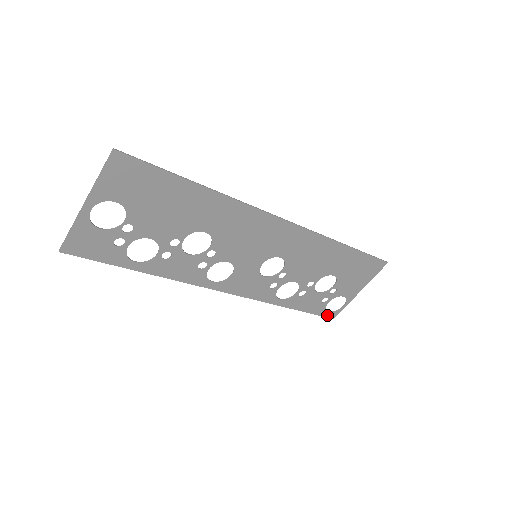
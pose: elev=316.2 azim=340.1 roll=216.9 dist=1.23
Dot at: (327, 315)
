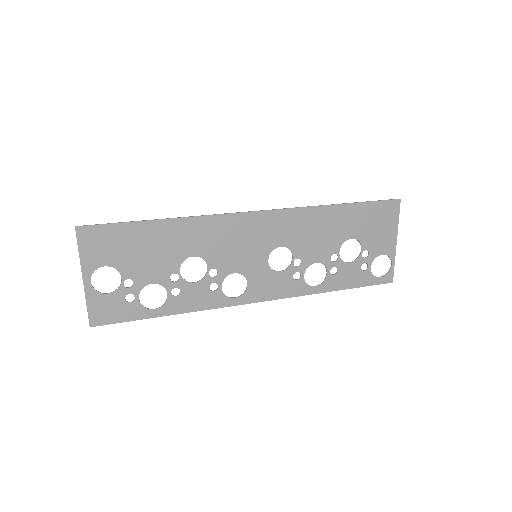
Dot at: (381, 281)
